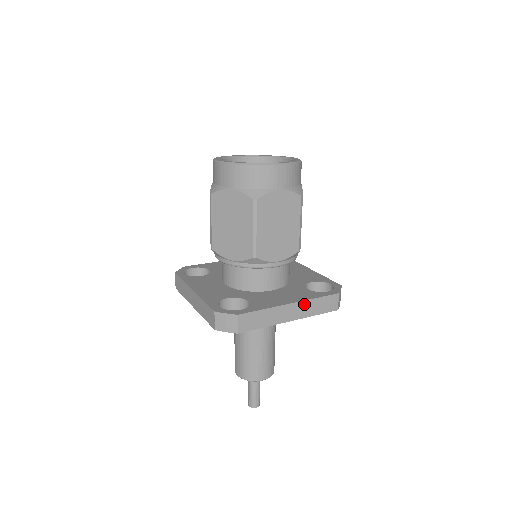
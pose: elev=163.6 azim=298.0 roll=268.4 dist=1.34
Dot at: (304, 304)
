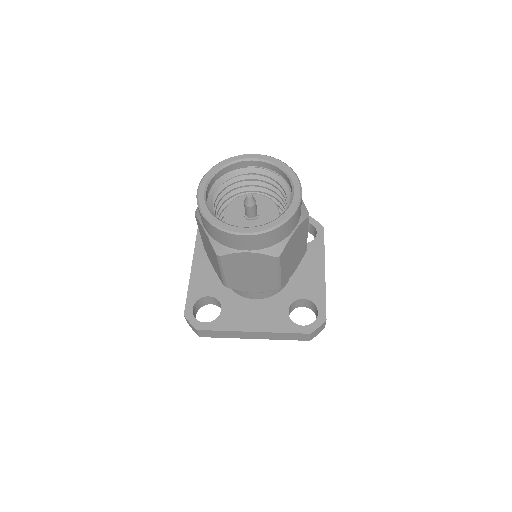
Dot at: (268, 333)
